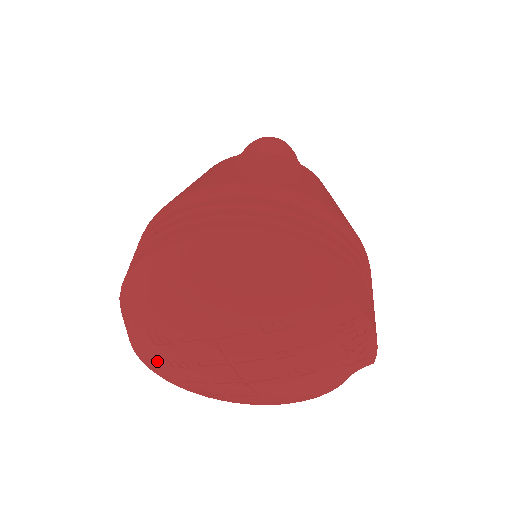
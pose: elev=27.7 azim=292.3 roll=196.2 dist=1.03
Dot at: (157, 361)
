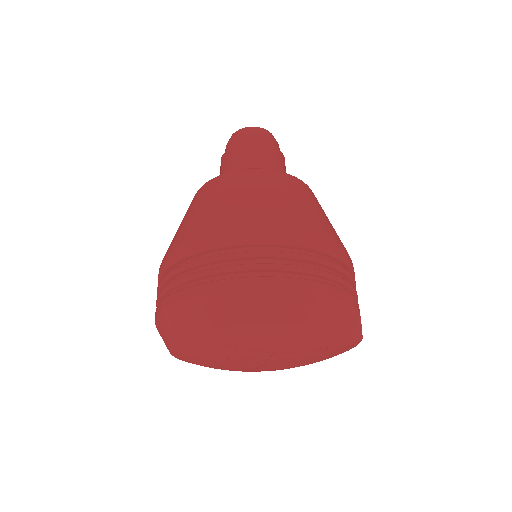
Dot at: (194, 351)
